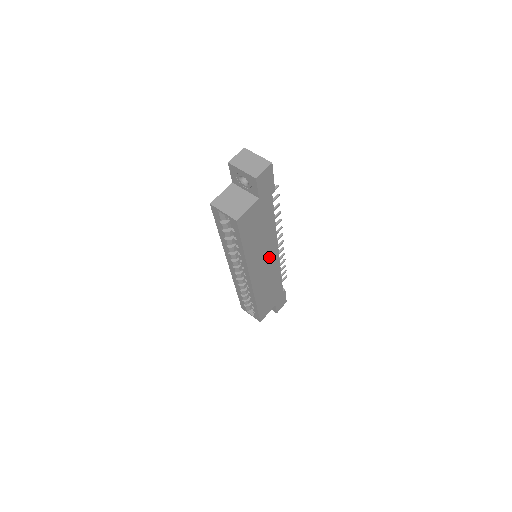
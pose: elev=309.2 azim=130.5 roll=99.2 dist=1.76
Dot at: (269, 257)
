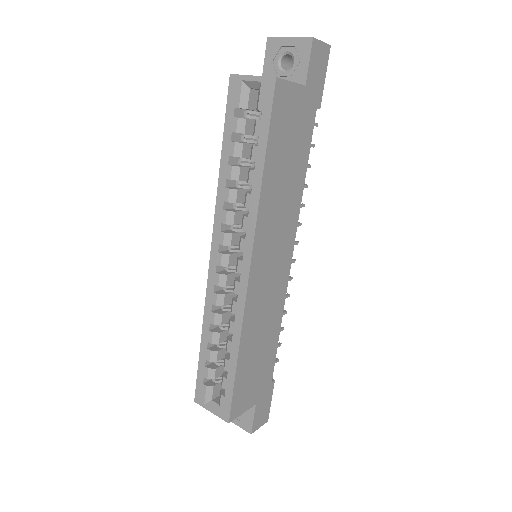
Dot at: (280, 252)
